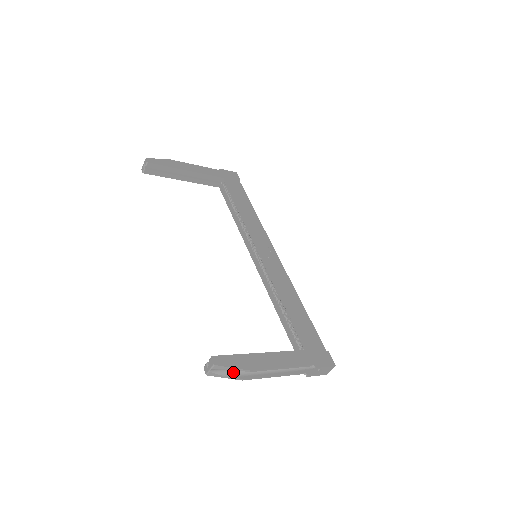
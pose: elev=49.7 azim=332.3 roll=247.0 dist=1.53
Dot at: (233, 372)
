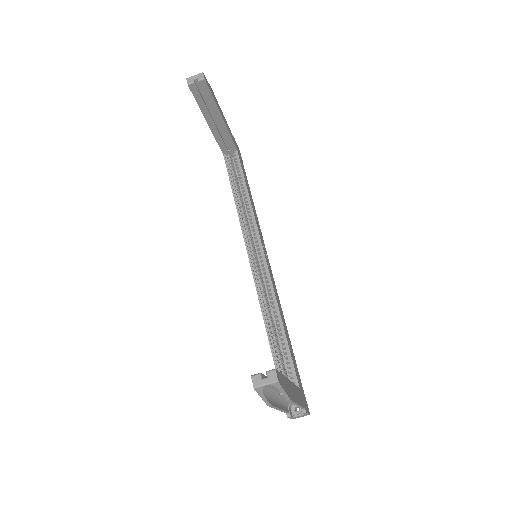
Dot at: (268, 393)
